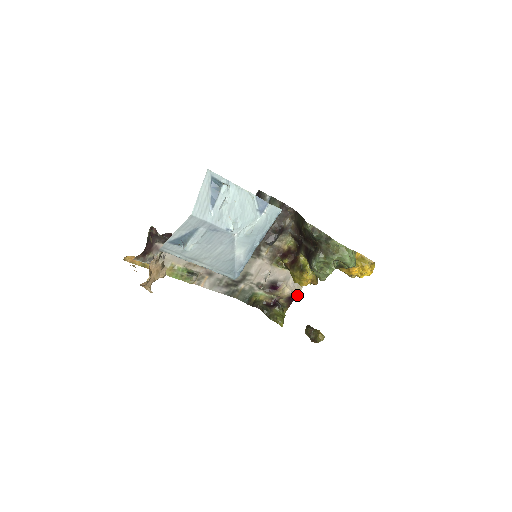
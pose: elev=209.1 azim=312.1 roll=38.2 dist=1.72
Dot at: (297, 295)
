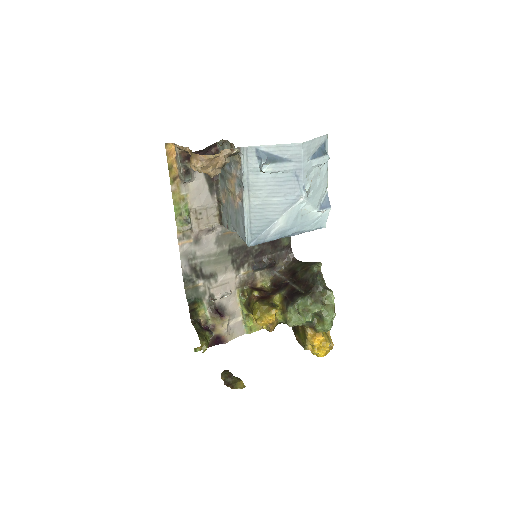
Dot at: (224, 342)
